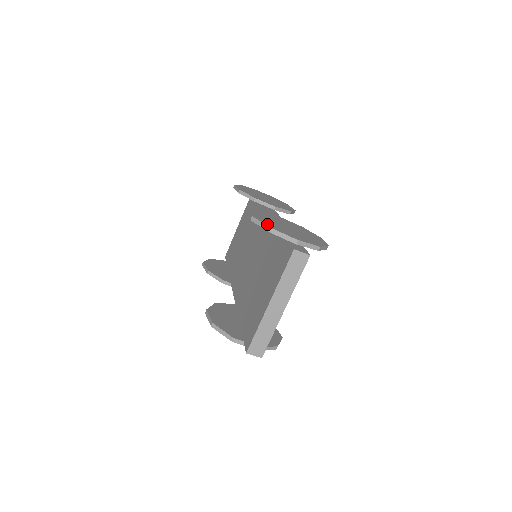
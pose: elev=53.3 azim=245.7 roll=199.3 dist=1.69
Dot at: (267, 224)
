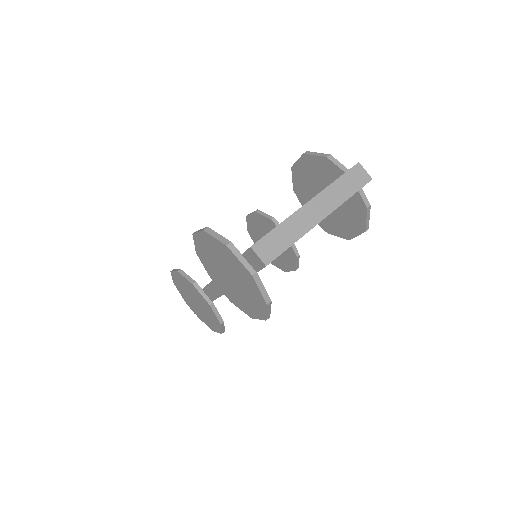
Dot at: occluded
